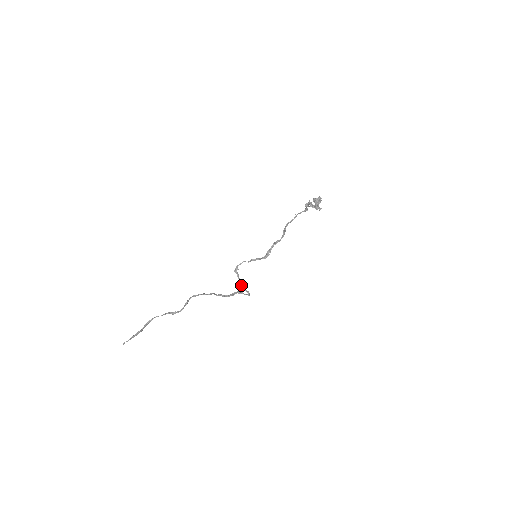
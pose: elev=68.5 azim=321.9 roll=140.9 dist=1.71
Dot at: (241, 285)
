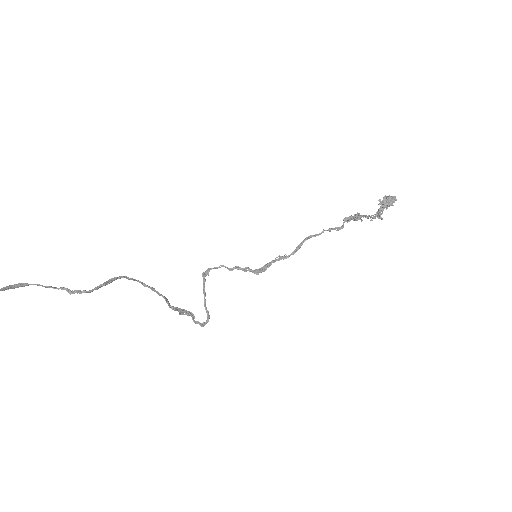
Dot at: (204, 299)
